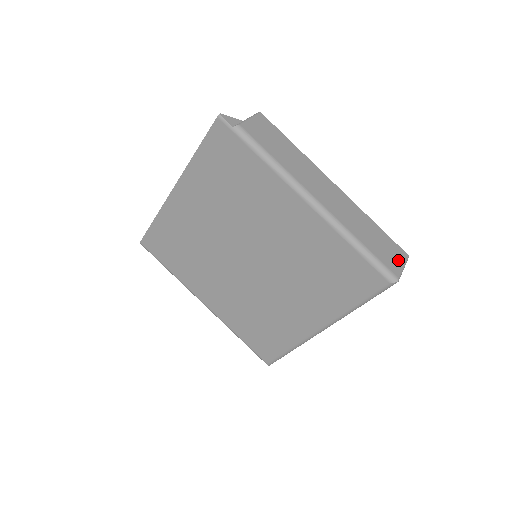
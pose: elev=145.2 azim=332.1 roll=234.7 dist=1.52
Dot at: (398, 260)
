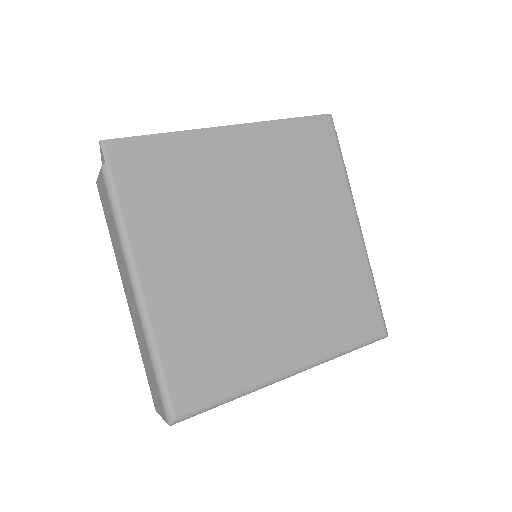
Dot at: occluded
